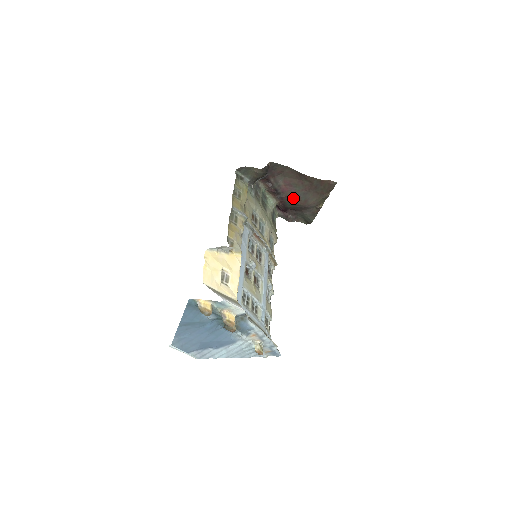
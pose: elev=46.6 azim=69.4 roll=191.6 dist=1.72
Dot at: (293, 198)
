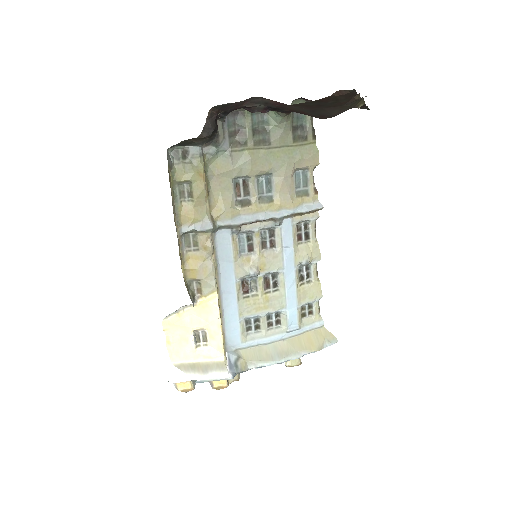
Dot at: (301, 112)
